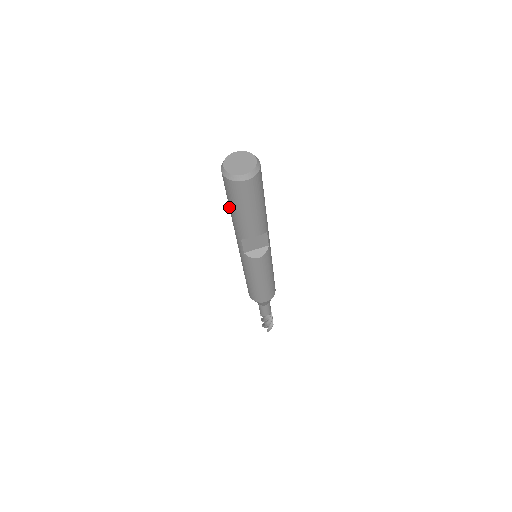
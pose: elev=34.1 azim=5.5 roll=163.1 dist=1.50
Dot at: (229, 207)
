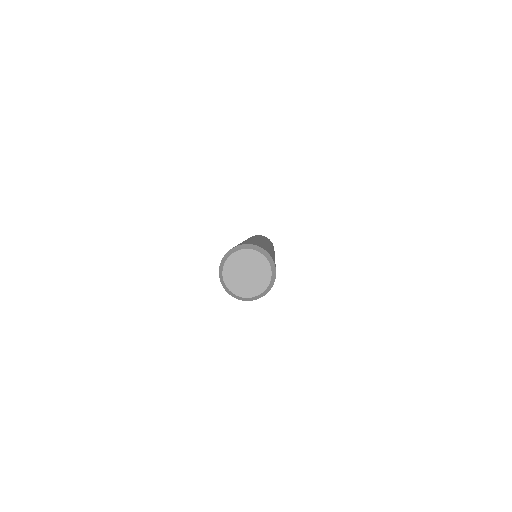
Dot at: occluded
